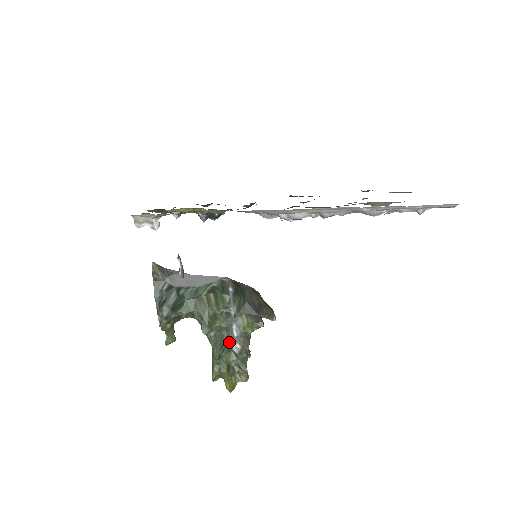
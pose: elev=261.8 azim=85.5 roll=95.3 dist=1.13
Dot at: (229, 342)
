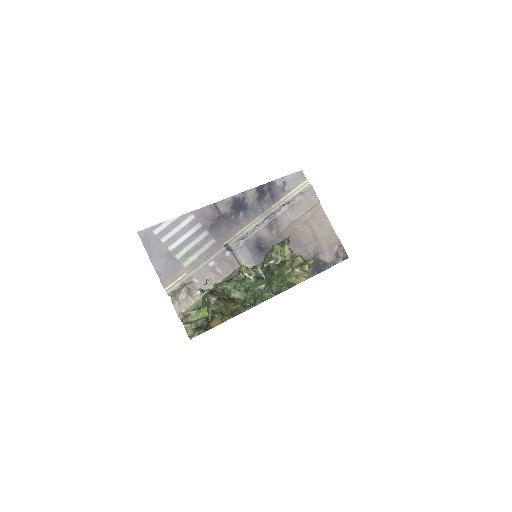
Dot at: occluded
